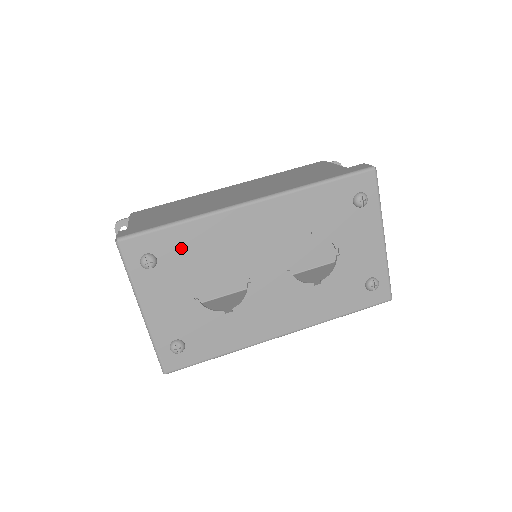
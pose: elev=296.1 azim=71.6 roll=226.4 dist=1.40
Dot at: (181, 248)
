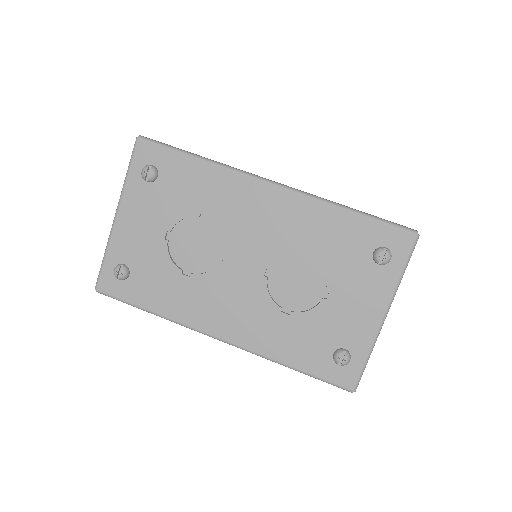
Dot at: (184, 181)
